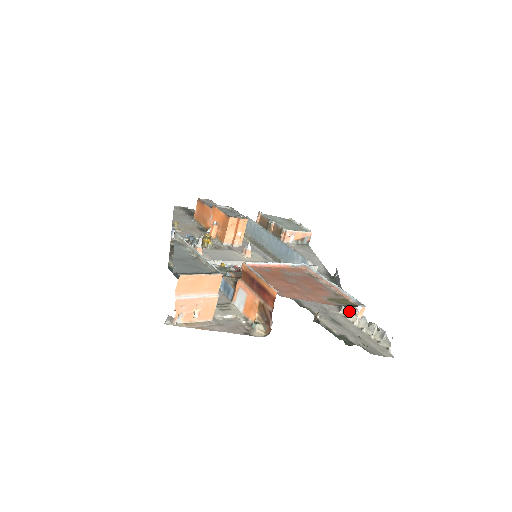
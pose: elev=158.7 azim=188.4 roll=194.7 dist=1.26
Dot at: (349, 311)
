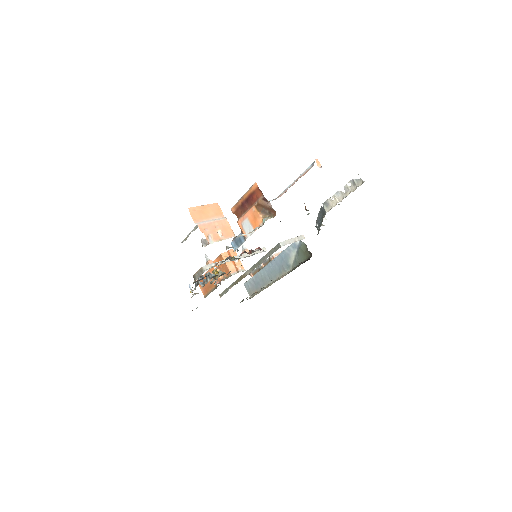
Dot at: (329, 203)
